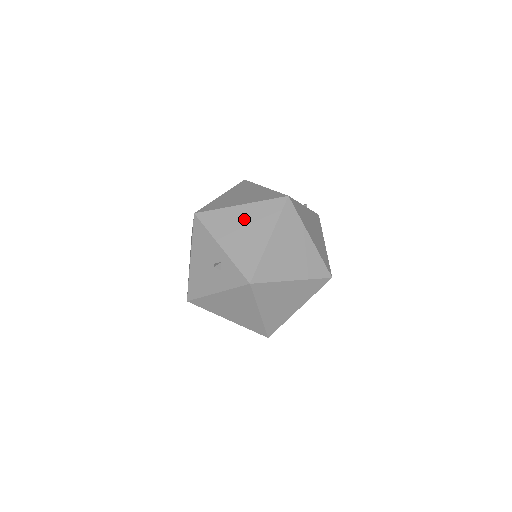
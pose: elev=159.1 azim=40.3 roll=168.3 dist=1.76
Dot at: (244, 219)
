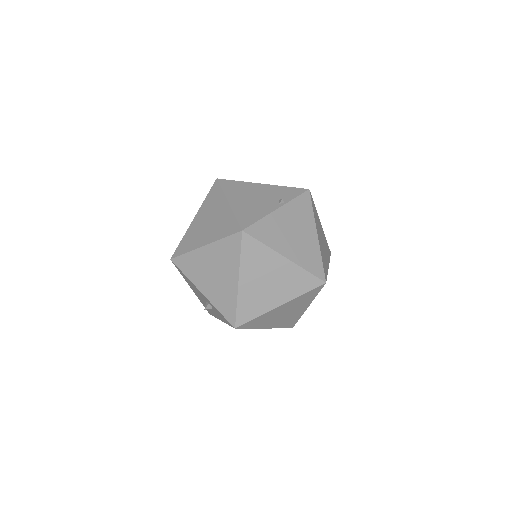
Dot at: (211, 262)
